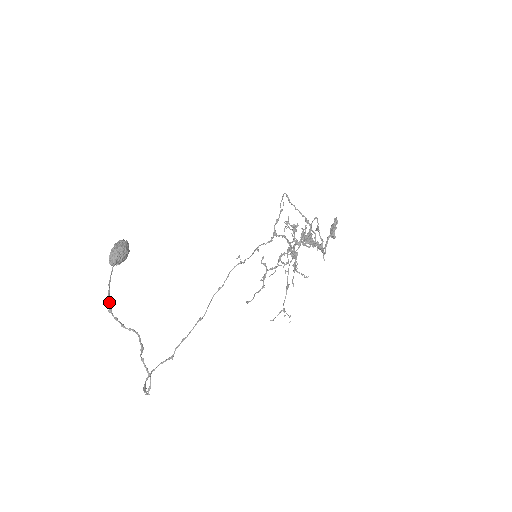
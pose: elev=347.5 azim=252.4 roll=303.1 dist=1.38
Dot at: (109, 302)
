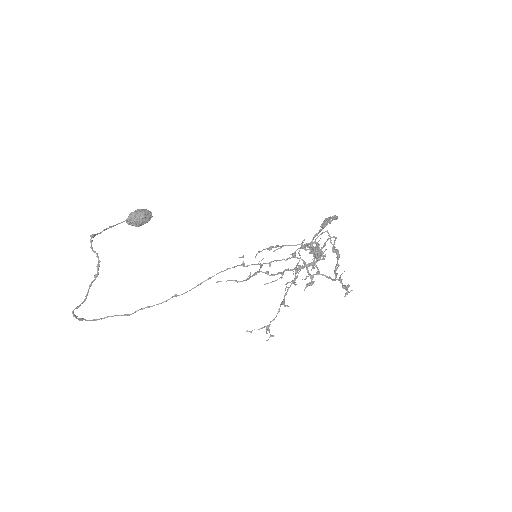
Dot at: (98, 233)
